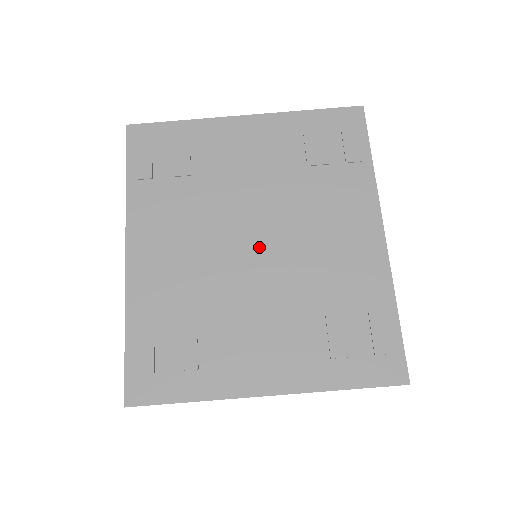
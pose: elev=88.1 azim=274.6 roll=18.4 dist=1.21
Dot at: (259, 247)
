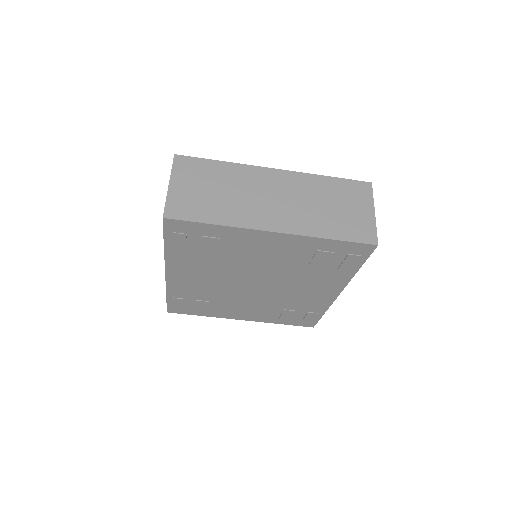
Dot at: (256, 287)
